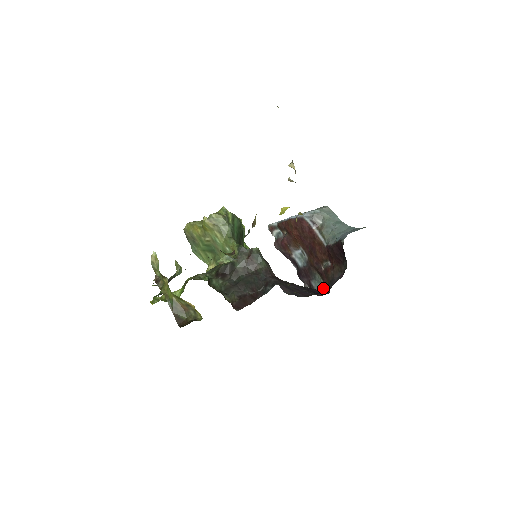
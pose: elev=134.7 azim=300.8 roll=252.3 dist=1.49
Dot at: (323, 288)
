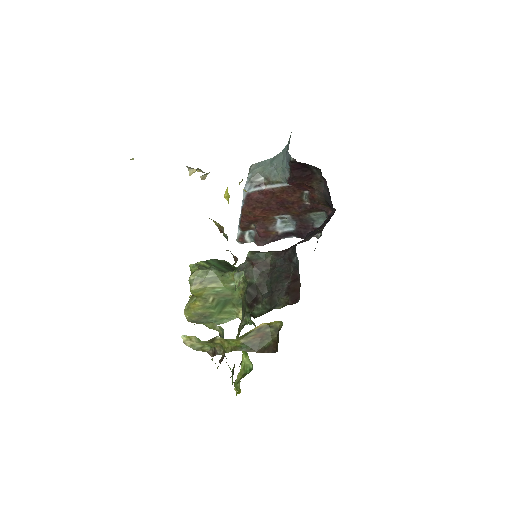
Dot at: (327, 215)
